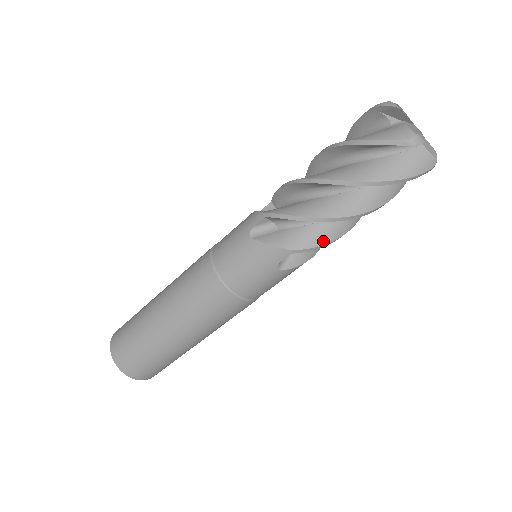
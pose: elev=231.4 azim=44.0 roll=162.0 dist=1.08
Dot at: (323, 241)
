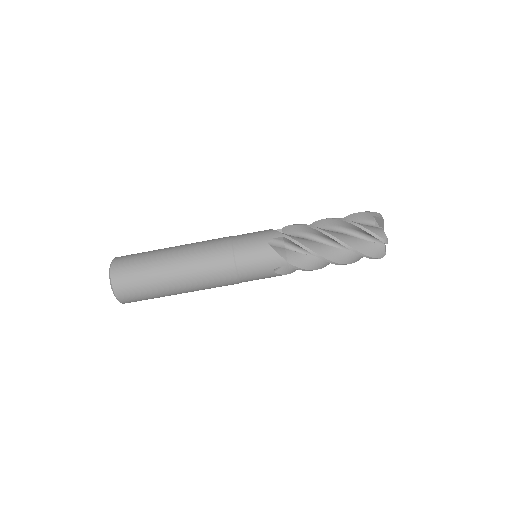
Dot at: (307, 267)
